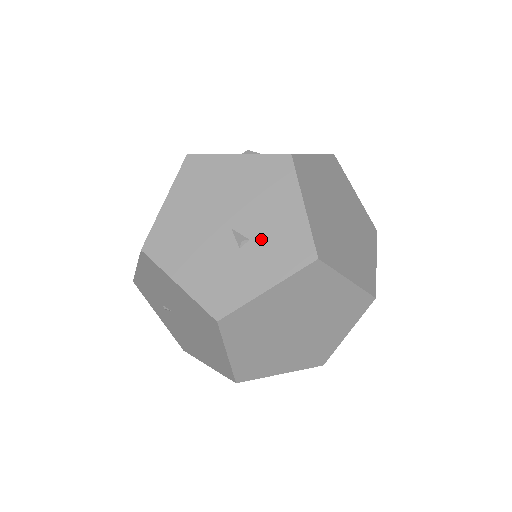
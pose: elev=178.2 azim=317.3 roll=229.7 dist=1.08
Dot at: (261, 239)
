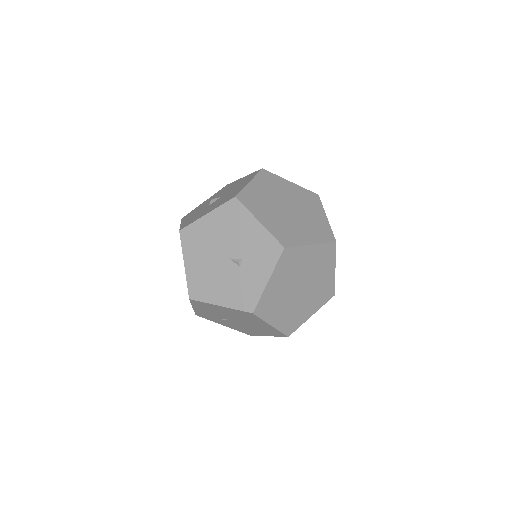
Dot at: (248, 255)
